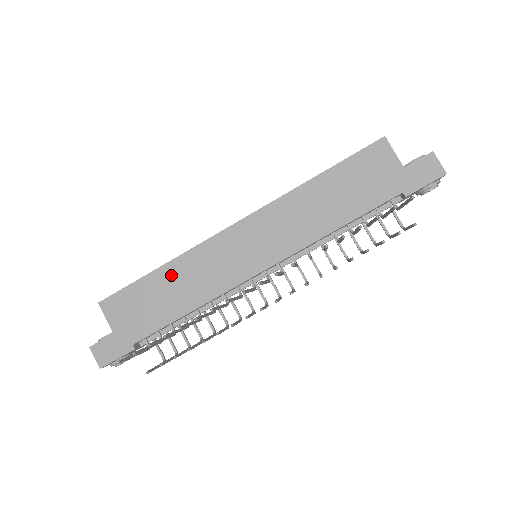
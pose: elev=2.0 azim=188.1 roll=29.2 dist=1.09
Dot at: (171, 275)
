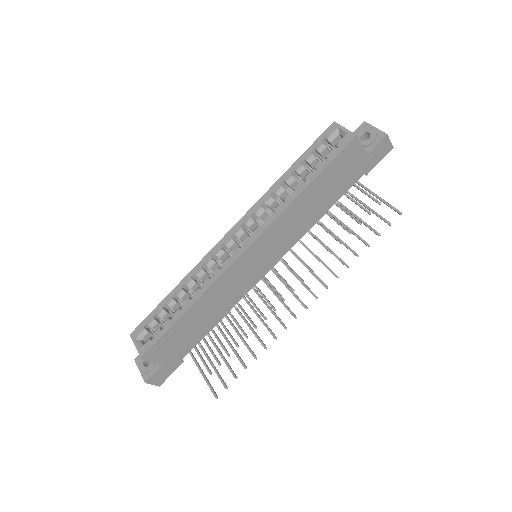
Dot at: (199, 309)
